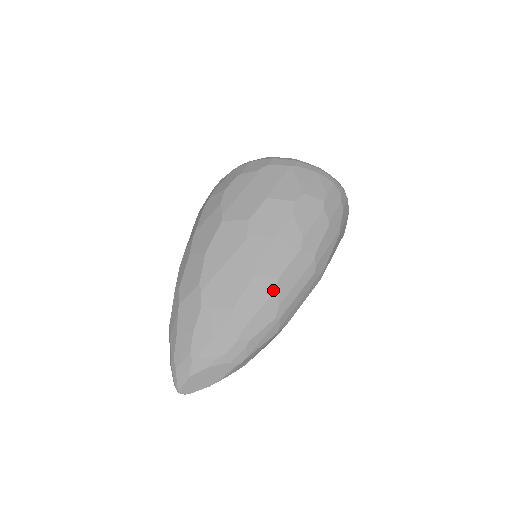
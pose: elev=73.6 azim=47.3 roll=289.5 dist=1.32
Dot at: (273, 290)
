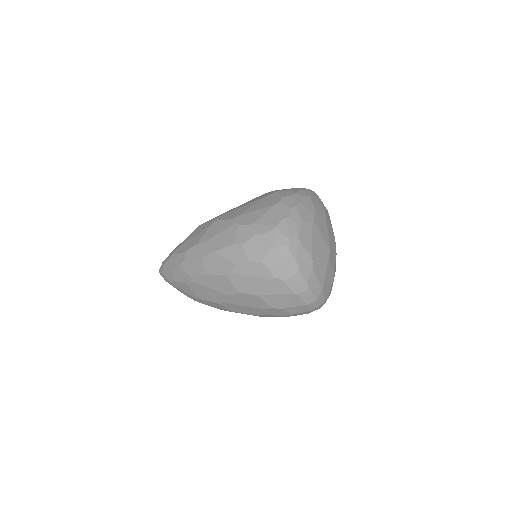
Dot at: (225, 310)
